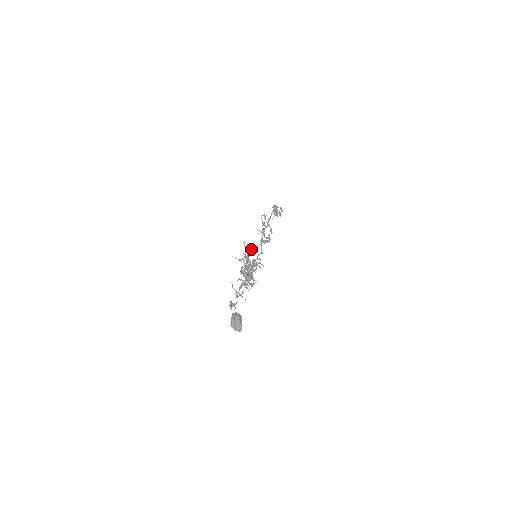
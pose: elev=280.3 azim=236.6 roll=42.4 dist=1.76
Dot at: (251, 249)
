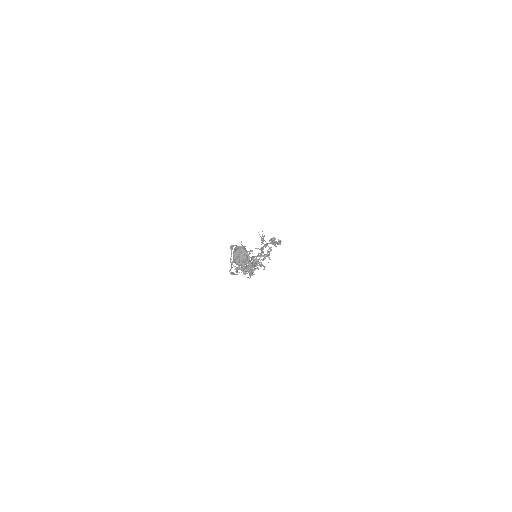
Dot at: (250, 250)
